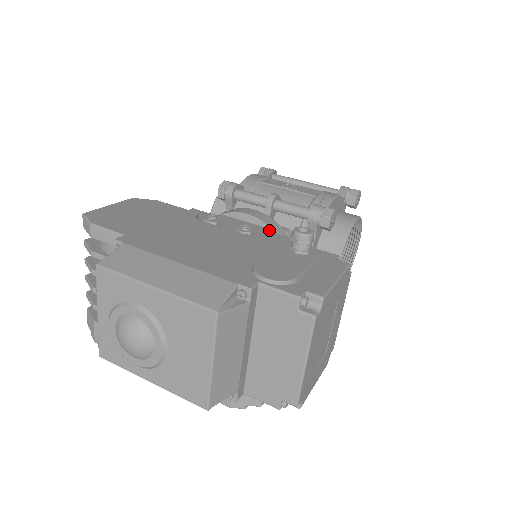
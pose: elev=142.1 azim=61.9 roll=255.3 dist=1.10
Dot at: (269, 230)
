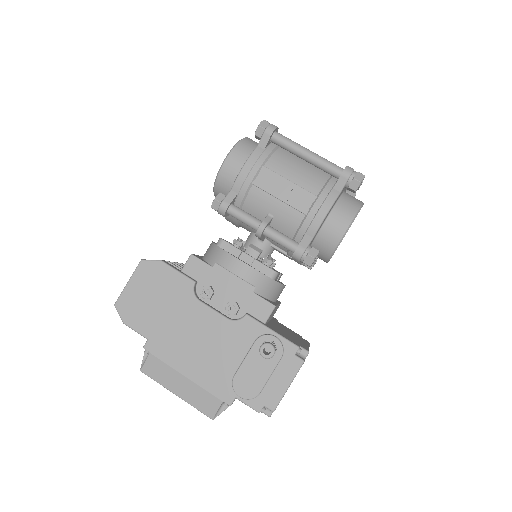
Dot at: (254, 290)
